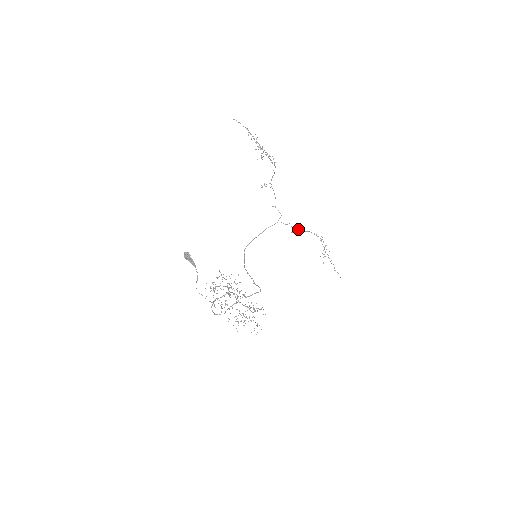
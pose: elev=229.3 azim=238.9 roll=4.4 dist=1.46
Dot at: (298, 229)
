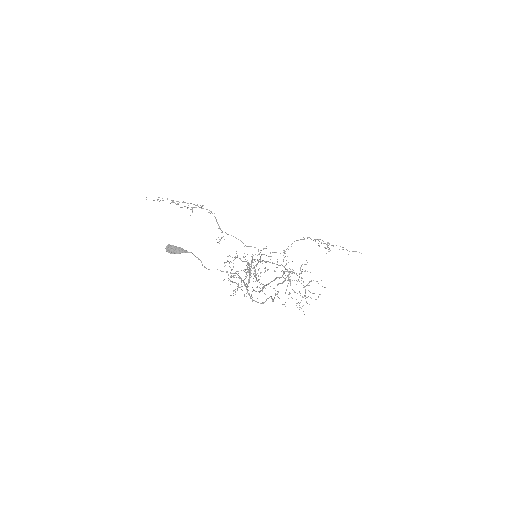
Dot at: (284, 250)
